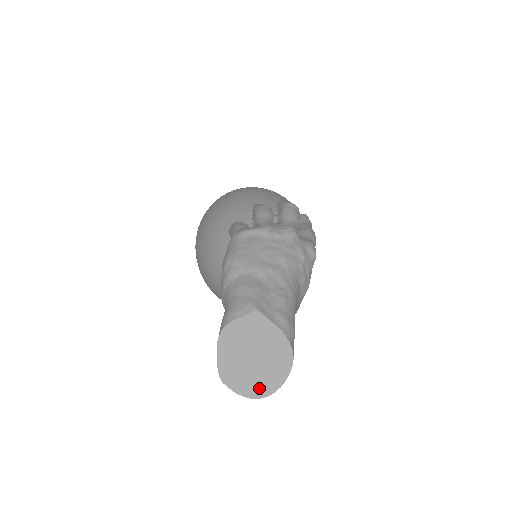
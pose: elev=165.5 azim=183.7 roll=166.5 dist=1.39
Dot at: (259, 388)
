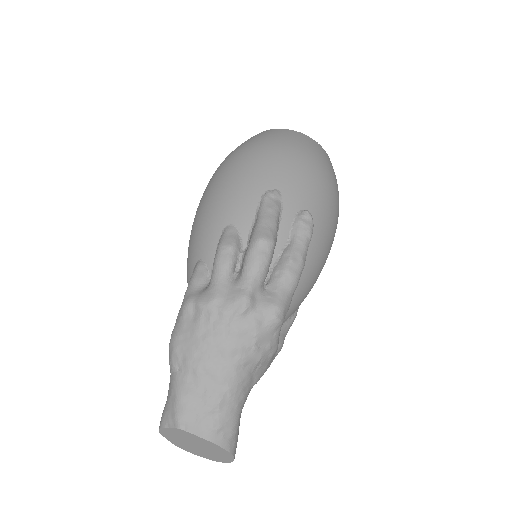
Dot at: (213, 458)
